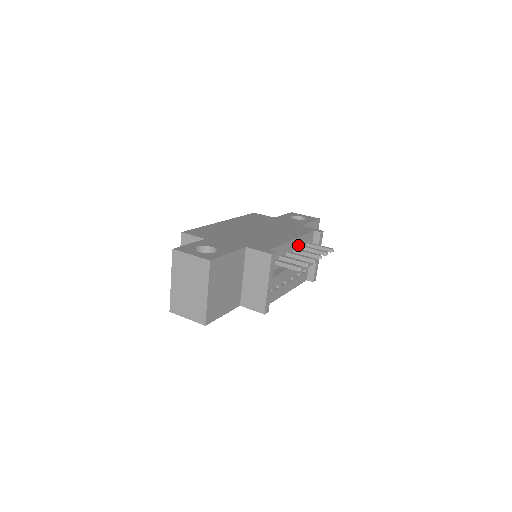
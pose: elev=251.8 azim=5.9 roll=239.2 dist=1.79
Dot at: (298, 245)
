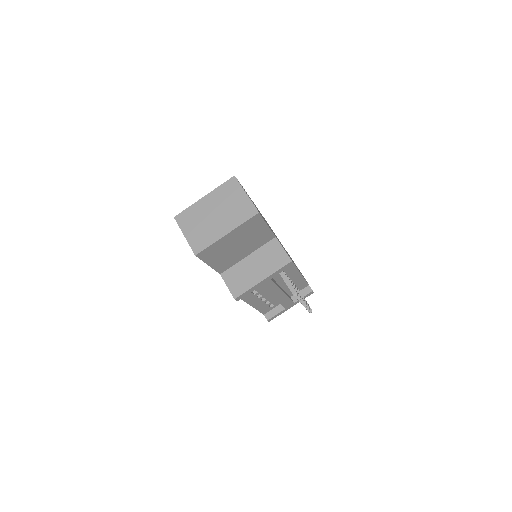
Dot at: (295, 281)
